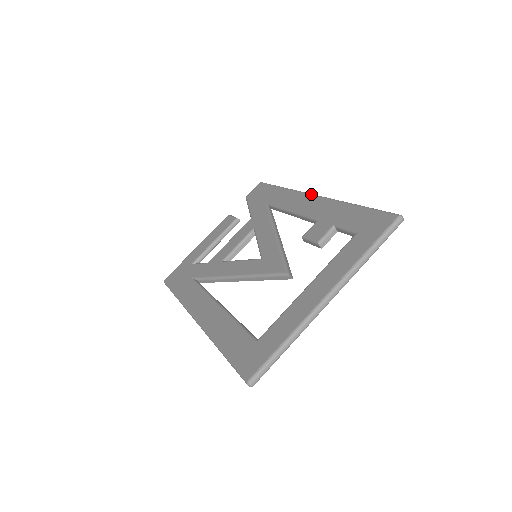
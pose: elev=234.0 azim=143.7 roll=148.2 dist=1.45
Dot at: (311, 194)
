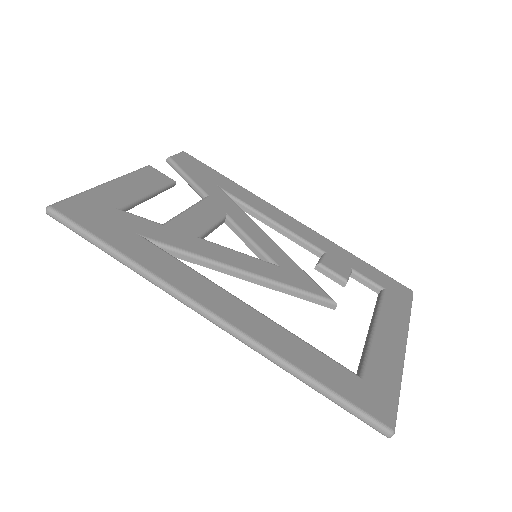
Dot at: occluded
